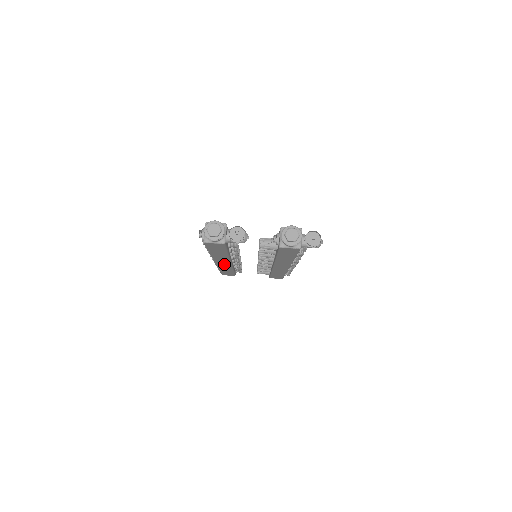
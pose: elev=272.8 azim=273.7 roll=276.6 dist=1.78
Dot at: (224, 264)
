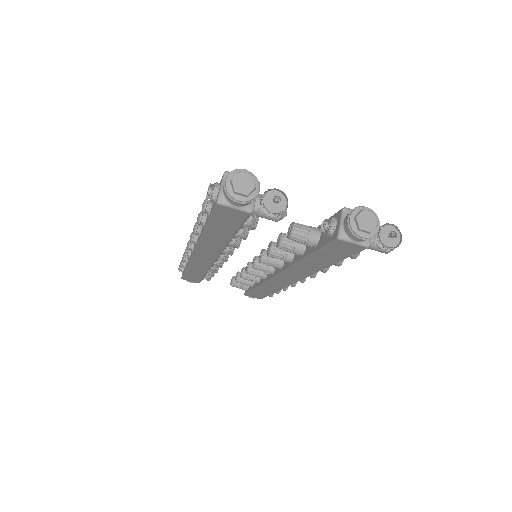
Dot at: (204, 259)
